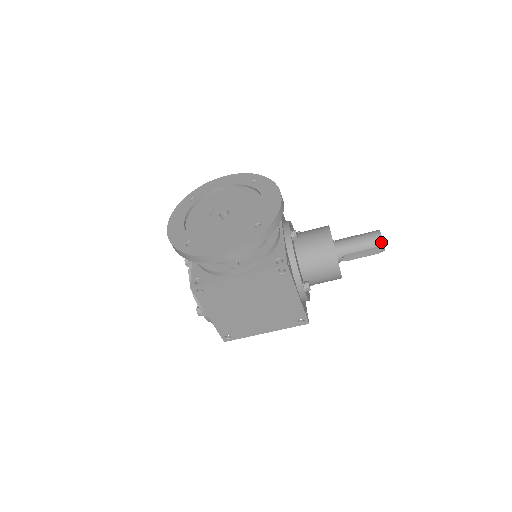
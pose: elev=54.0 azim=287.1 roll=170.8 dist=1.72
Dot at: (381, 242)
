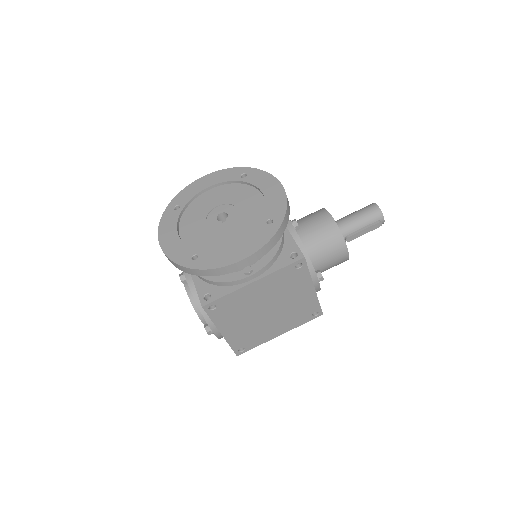
Dot at: (381, 215)
